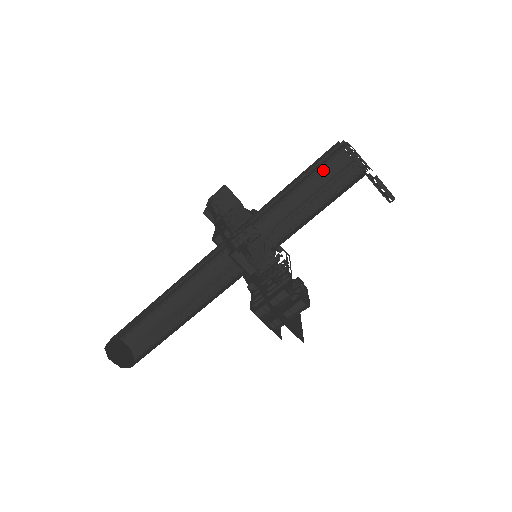
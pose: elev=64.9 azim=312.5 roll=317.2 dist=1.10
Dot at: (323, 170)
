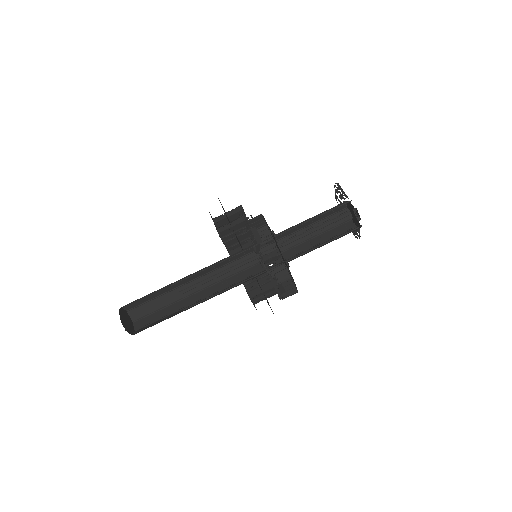
Dot at: occluded
